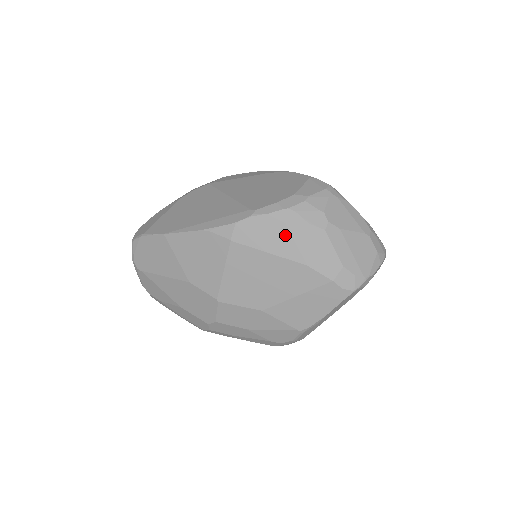
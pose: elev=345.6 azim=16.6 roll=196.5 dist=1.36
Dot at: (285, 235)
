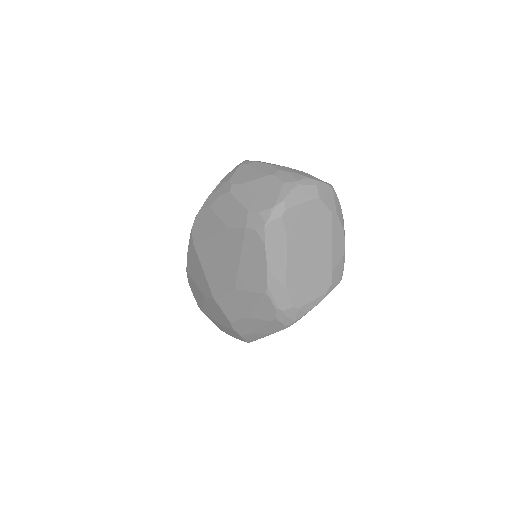
Dot at: (212, 215)
